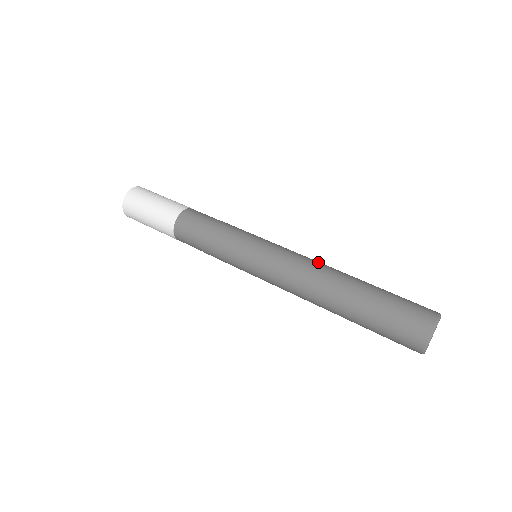
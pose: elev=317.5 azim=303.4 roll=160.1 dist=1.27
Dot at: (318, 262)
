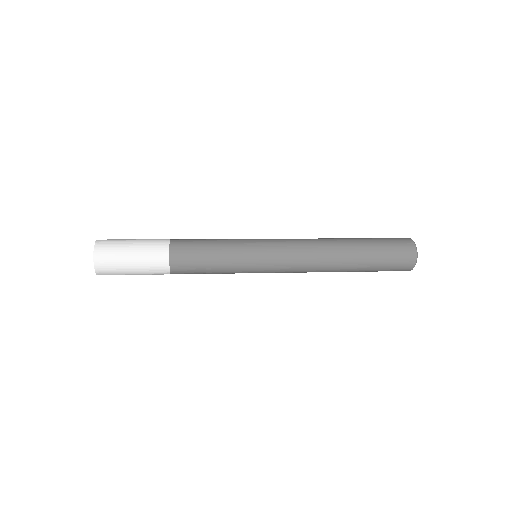
Dot at: occluded
